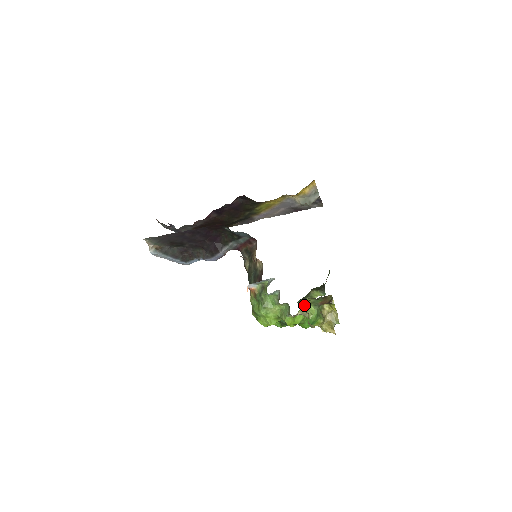
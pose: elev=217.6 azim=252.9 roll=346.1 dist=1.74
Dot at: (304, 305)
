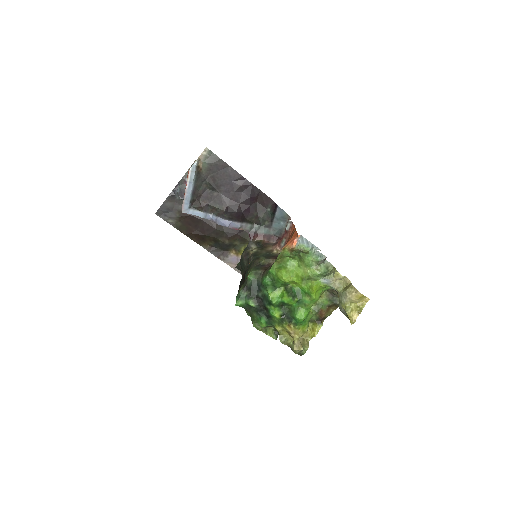
Dot at: (322, 292)
